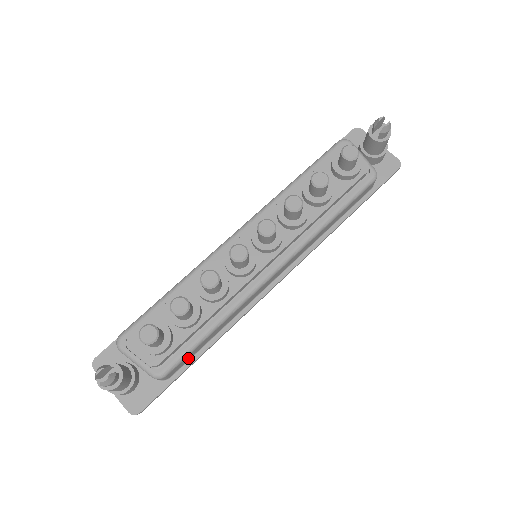
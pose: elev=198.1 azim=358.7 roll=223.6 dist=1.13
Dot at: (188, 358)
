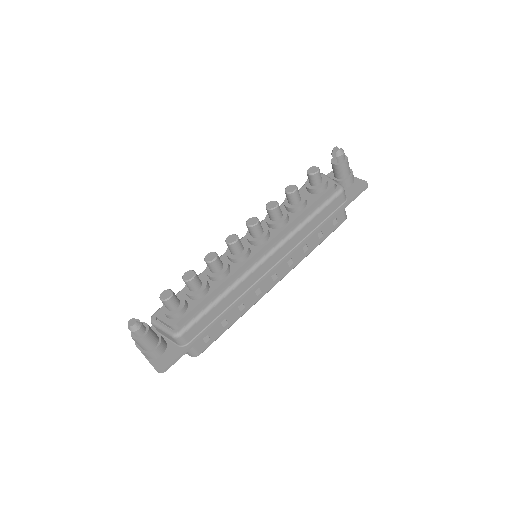
Dot at: (201, 326)
